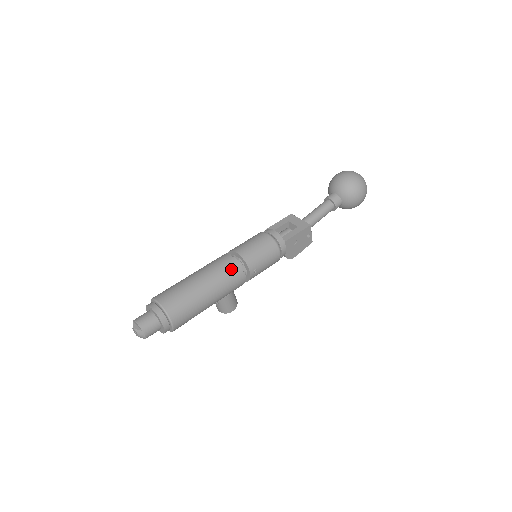
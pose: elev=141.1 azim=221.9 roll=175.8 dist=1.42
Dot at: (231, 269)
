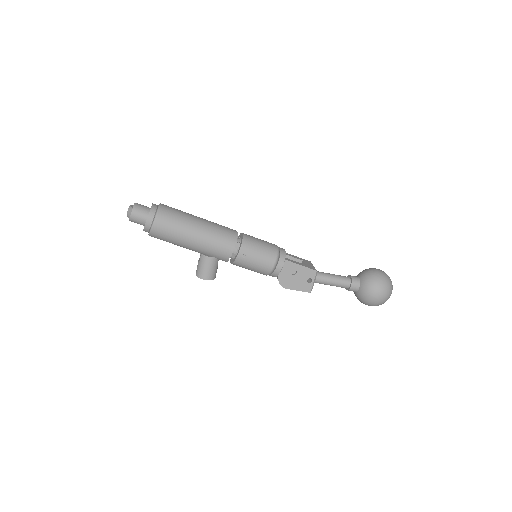
Dot at: (228, 234)
